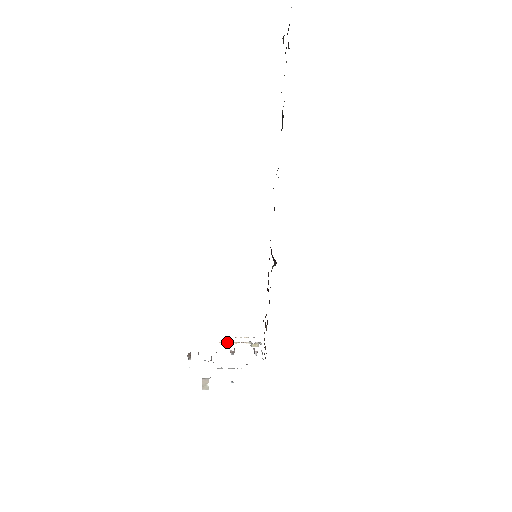
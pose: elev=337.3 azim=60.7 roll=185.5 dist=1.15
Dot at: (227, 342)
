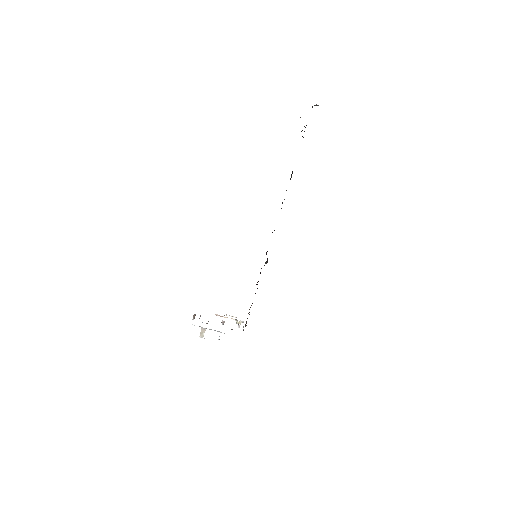
Dot at: occluded
